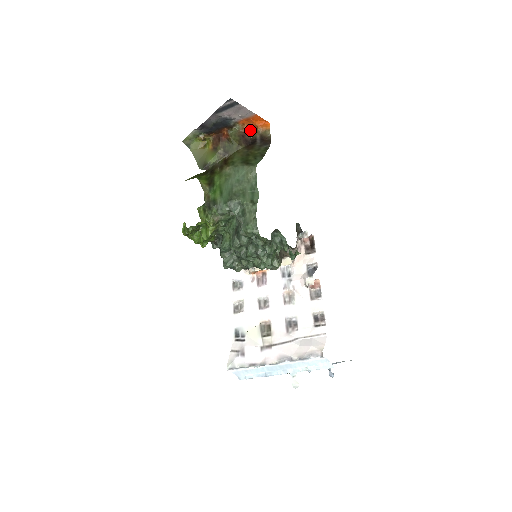
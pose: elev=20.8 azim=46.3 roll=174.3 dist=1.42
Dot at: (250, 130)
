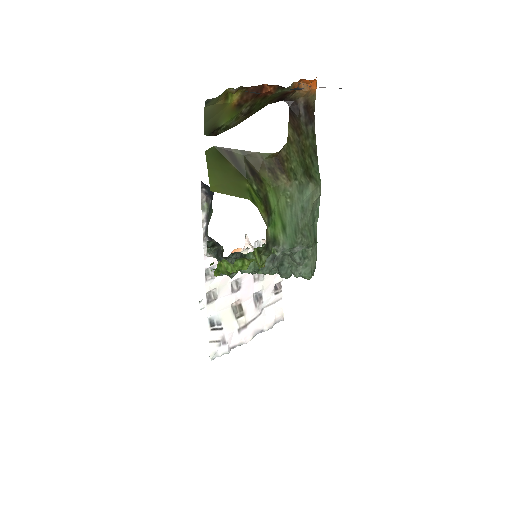
Dot at: occluded
